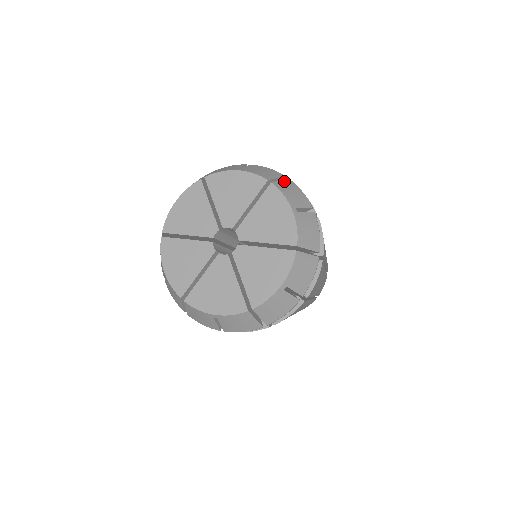
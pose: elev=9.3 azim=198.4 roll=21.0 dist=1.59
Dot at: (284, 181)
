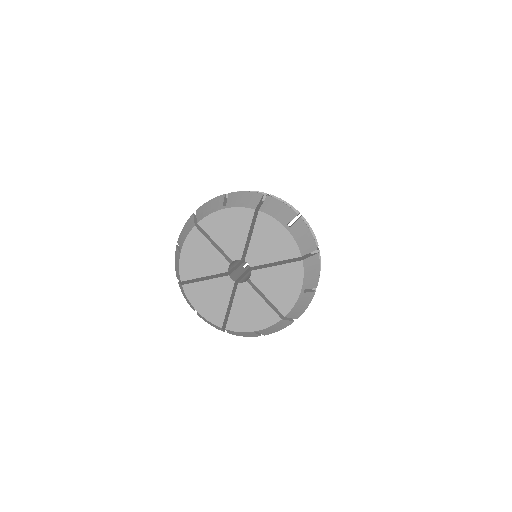
Dot at: (313, 258)
